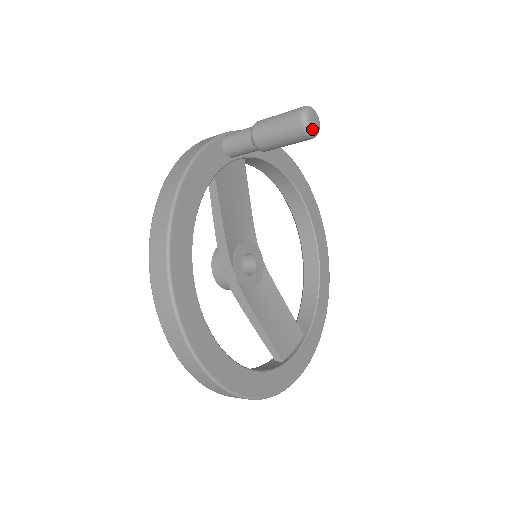
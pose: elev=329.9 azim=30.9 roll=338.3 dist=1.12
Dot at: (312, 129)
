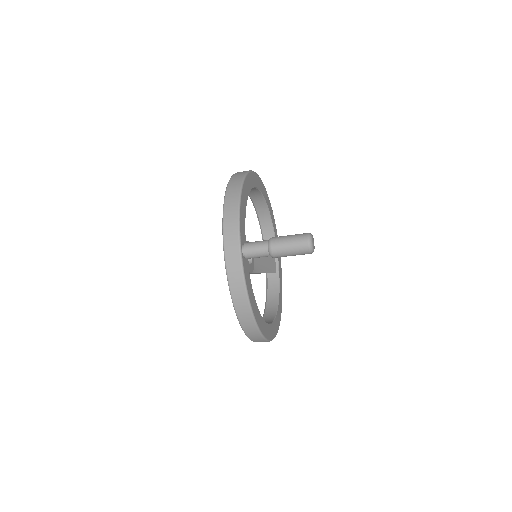
Dot at: occluded
